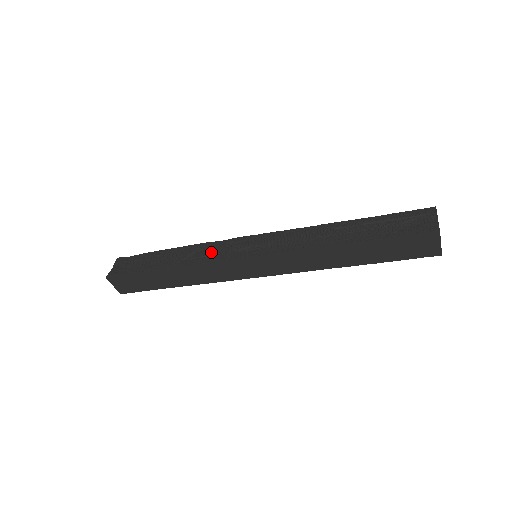
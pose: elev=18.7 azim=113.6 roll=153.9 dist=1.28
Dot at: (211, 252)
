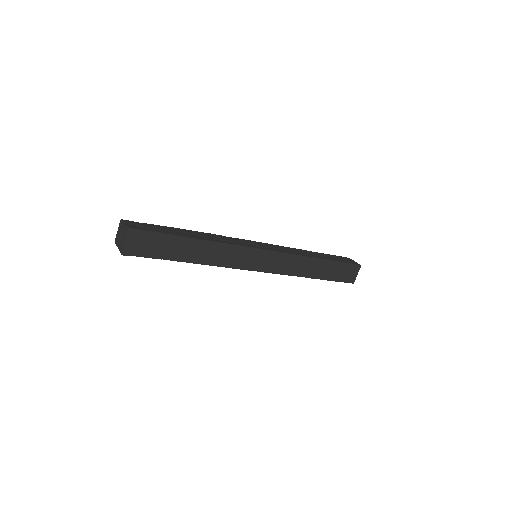
Dot at: (231, 240)
